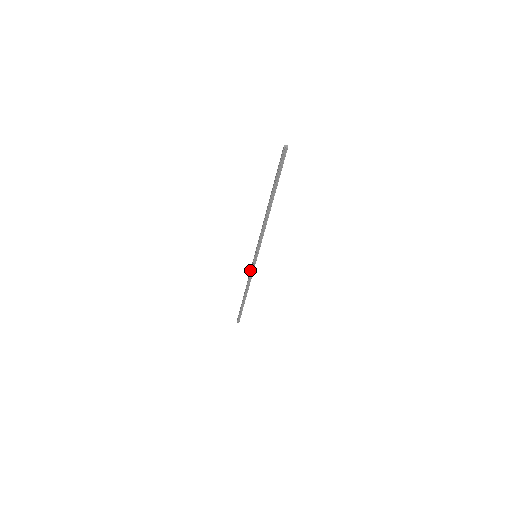
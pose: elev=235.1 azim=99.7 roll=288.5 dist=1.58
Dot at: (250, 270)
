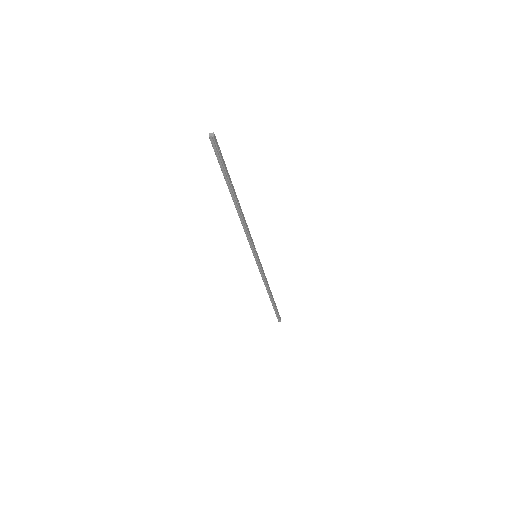
Dot at: (259, 271)
